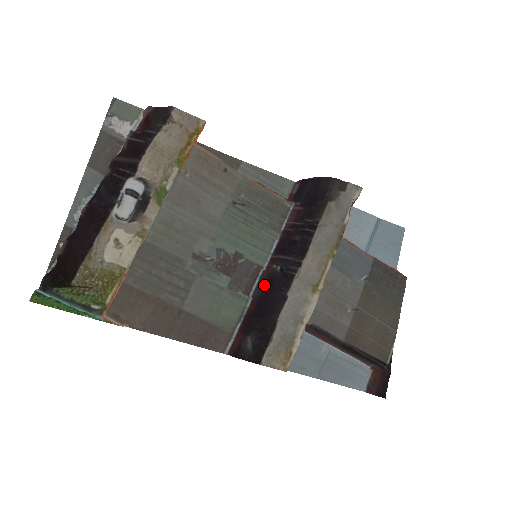
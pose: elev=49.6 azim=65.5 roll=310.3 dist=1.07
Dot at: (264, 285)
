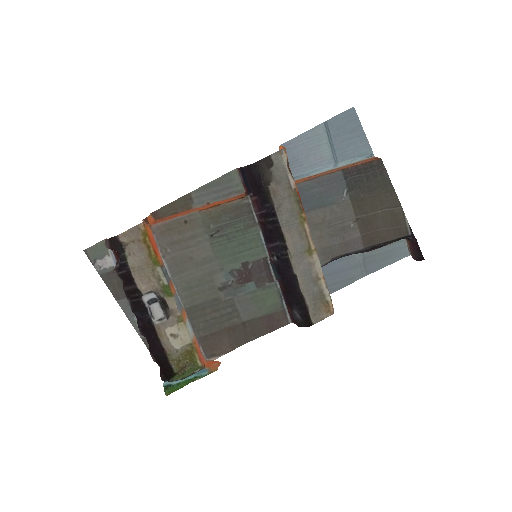
Dot at: (277, 271)
